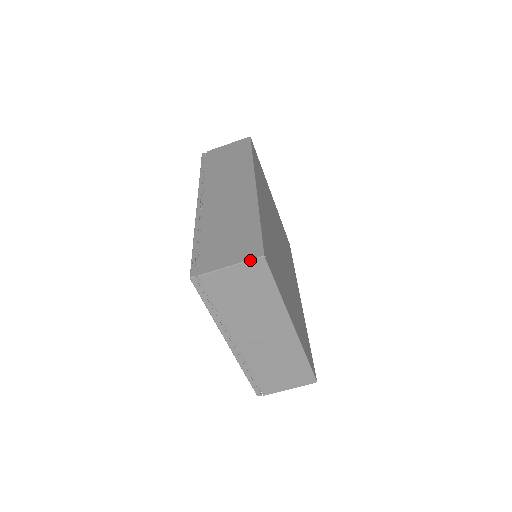
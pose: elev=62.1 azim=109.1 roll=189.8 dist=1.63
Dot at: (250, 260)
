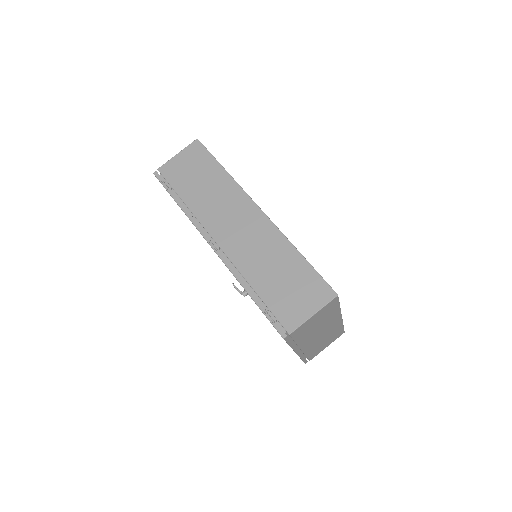
Dot at: (328, 303)
